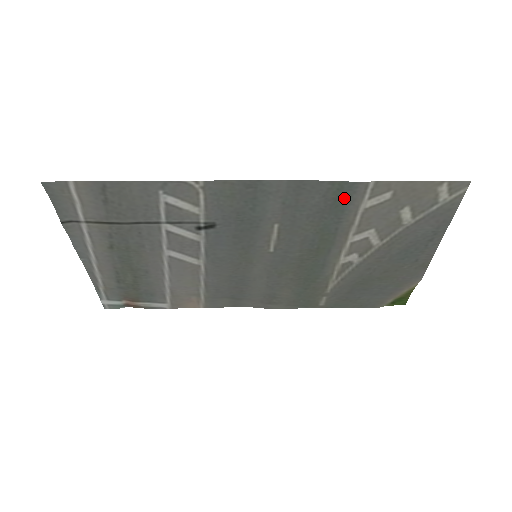
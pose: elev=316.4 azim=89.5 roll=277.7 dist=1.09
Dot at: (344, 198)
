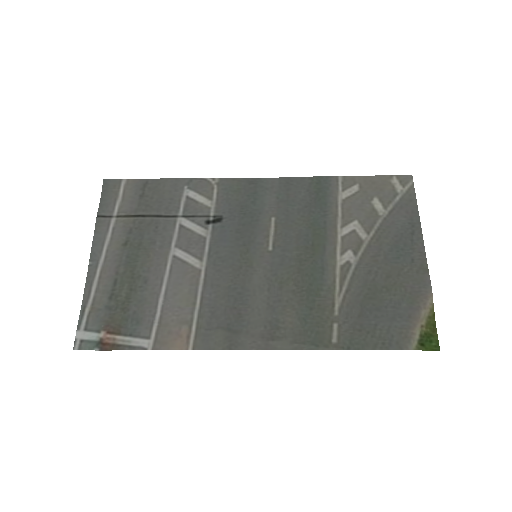
Dot at: (323, 191)
